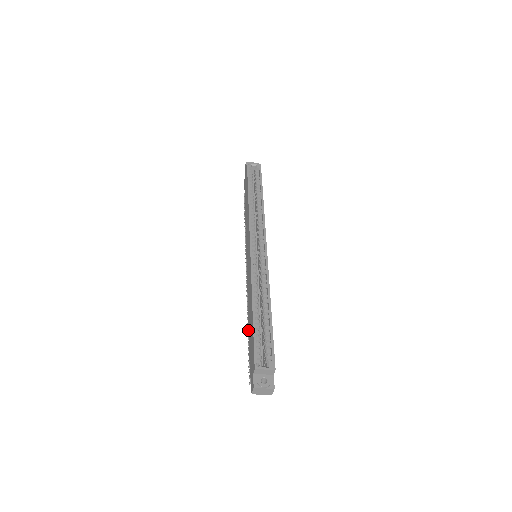
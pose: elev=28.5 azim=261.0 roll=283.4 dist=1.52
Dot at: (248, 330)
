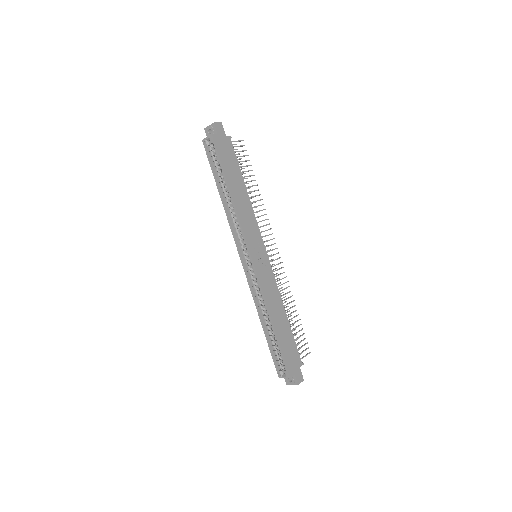
Dot at: occluded
